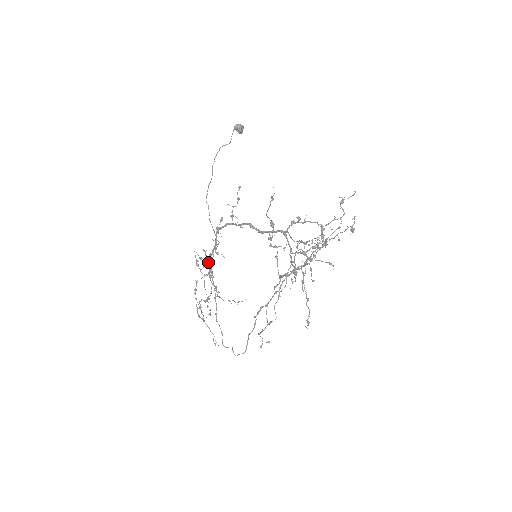
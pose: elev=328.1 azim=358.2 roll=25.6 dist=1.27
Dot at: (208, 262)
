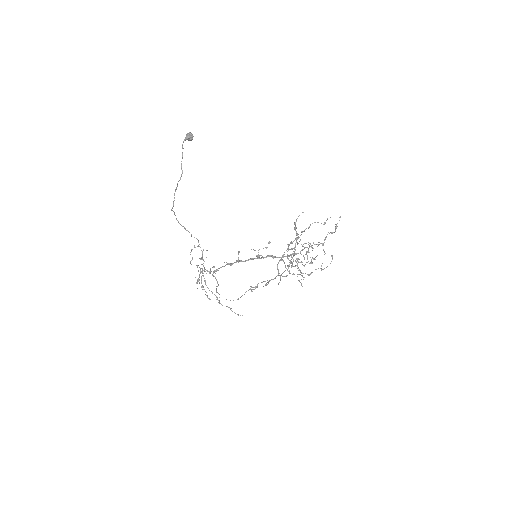
Dot at: occluded
